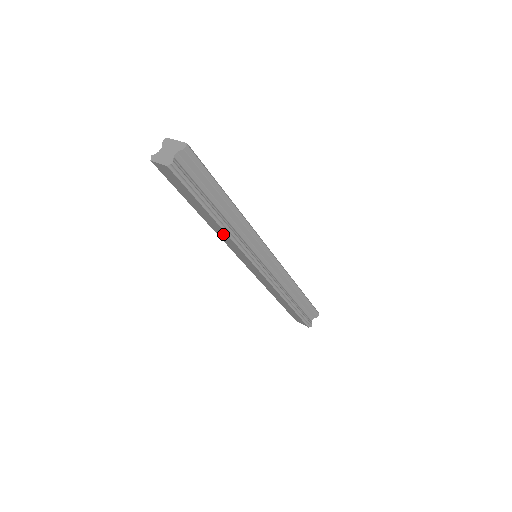
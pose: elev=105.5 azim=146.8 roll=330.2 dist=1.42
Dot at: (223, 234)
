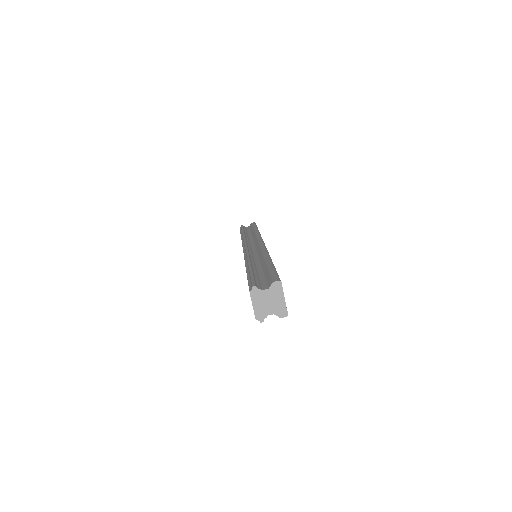
Dot at: occluded
